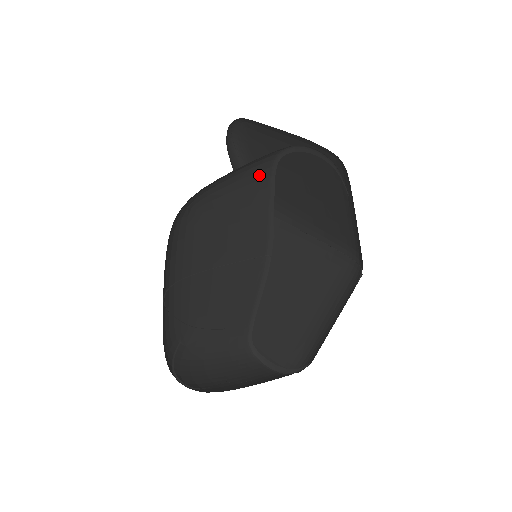
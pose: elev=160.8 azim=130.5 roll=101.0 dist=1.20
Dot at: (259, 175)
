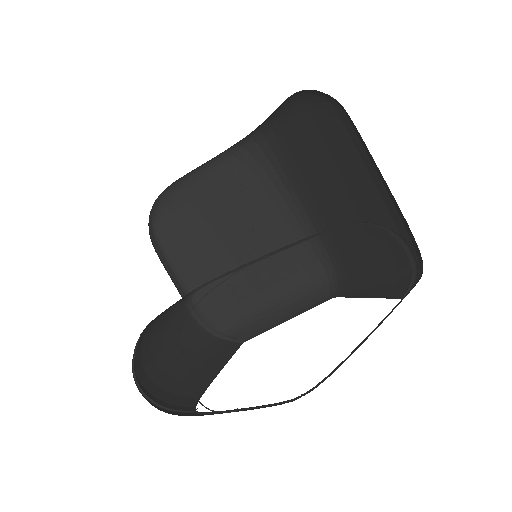
Dot at: occluded
